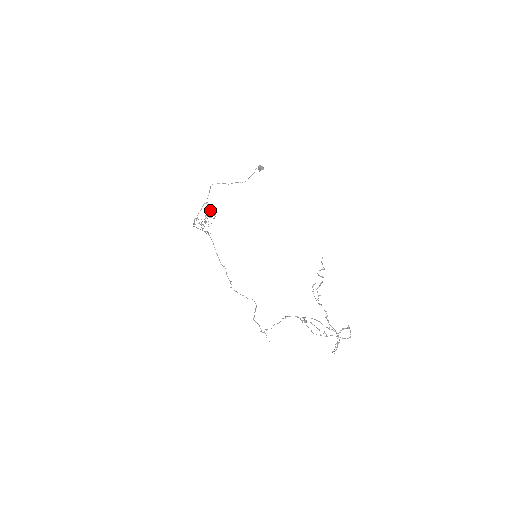
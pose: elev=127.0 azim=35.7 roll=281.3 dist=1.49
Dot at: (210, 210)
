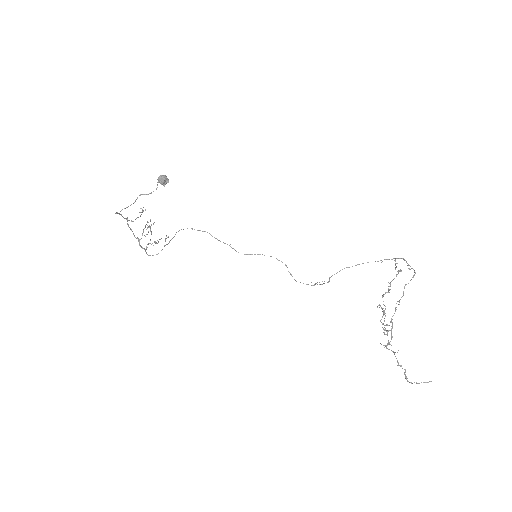
Dot at: (137, 217)
